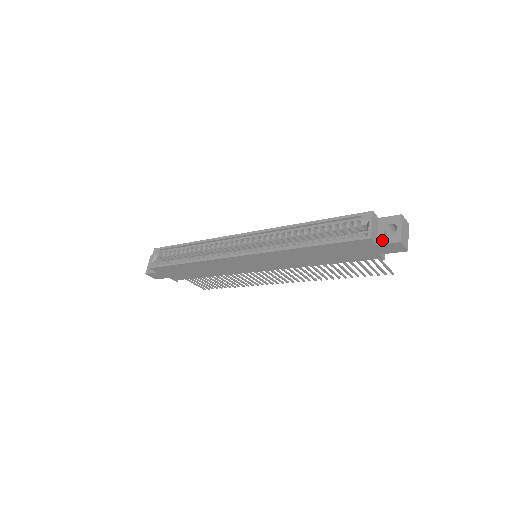
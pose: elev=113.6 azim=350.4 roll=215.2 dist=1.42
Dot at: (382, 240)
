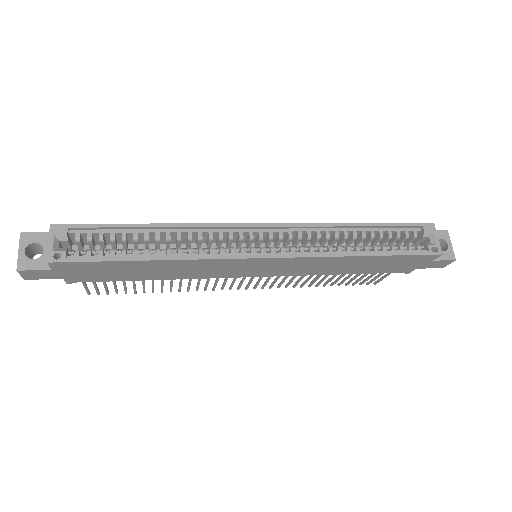
Dot at: occluded
